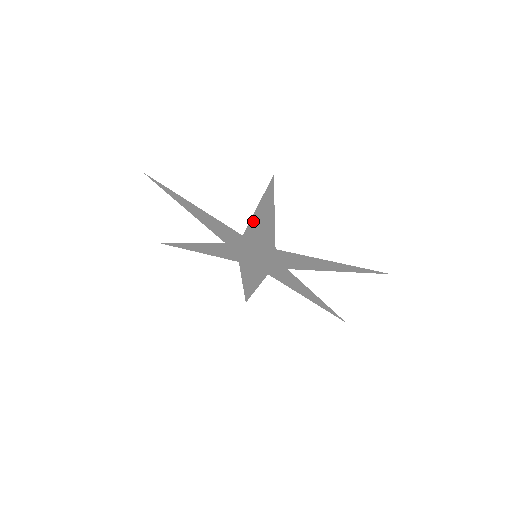
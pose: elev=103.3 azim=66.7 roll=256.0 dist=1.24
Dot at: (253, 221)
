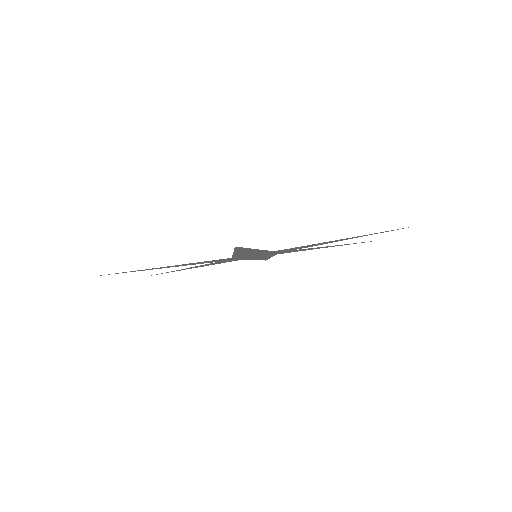
Dot at: (236, 254)
